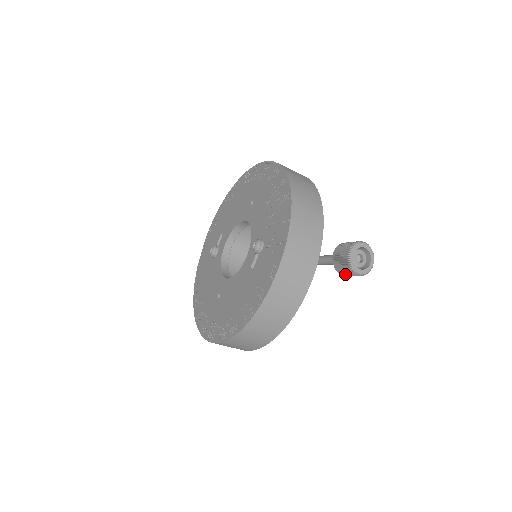
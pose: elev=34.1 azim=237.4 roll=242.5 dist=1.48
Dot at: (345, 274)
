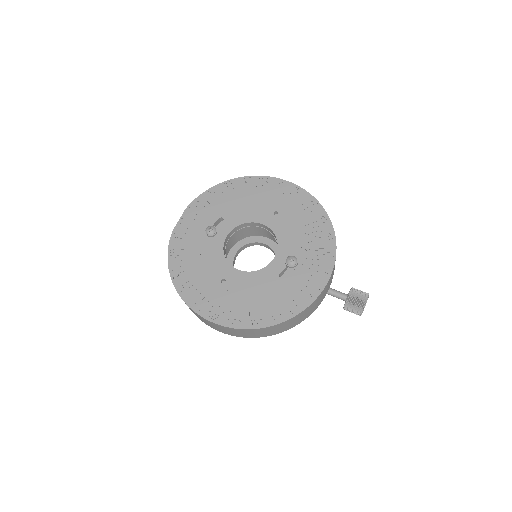
Dot at: (349, 310)
